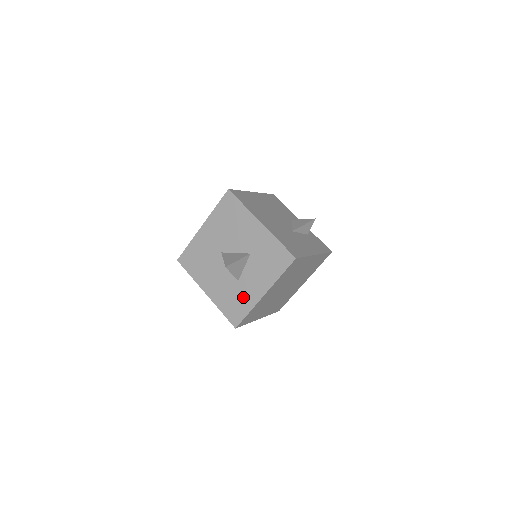
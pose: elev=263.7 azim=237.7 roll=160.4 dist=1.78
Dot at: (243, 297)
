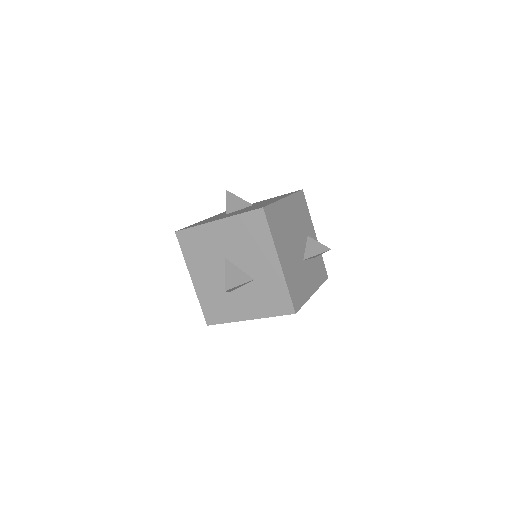
Dot at: (227, 308)
